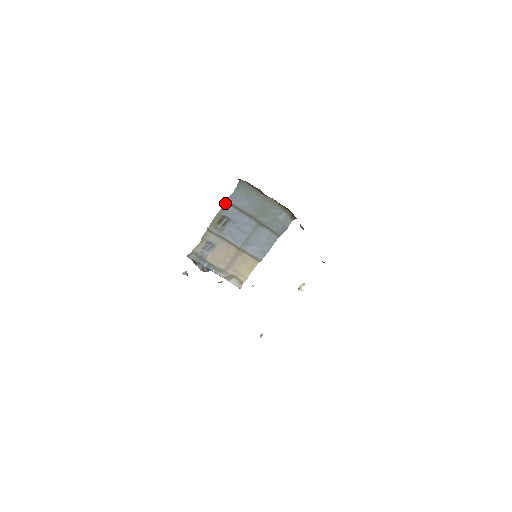
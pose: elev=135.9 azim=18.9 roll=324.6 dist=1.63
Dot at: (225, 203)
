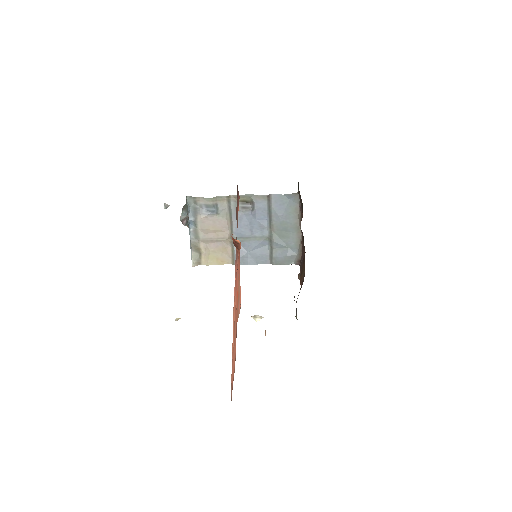
Dot at: (266, 195)
